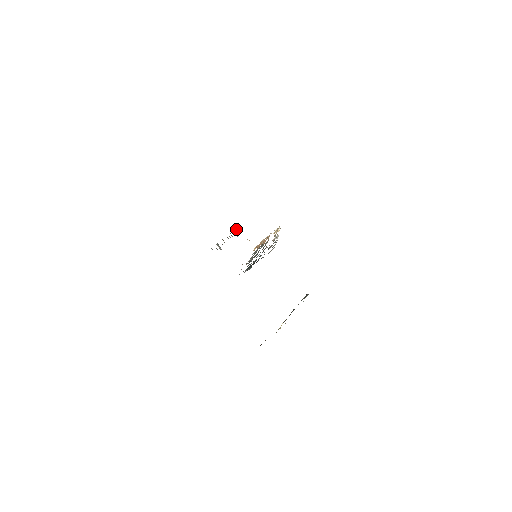
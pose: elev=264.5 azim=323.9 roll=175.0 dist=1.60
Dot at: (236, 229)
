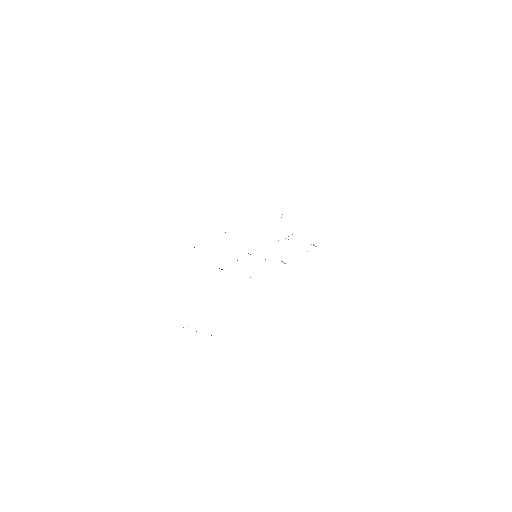
Dot at: occluded
